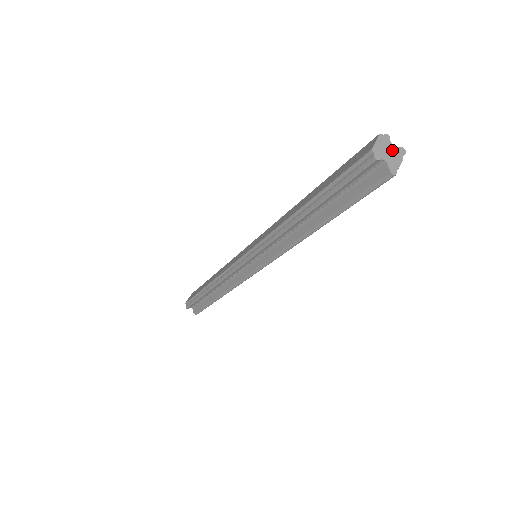
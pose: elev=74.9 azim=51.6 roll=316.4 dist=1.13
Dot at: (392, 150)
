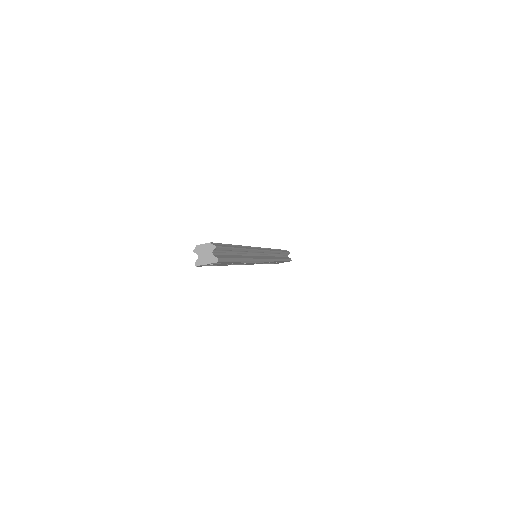
Dot at: (209, 255)
